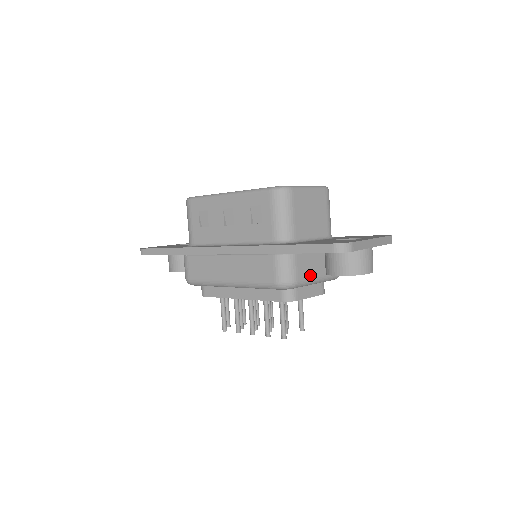
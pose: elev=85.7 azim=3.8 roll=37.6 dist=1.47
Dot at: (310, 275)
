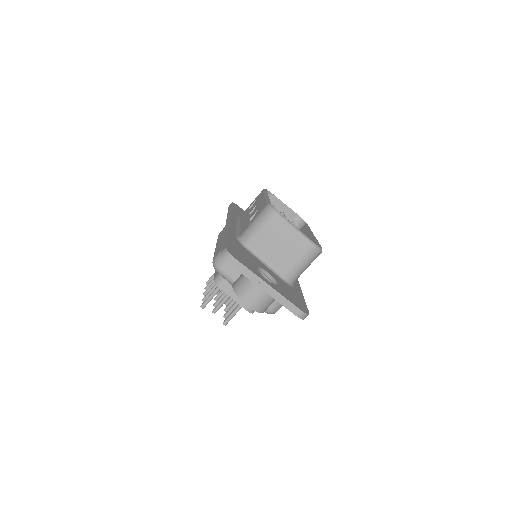
Dot at: occluded
